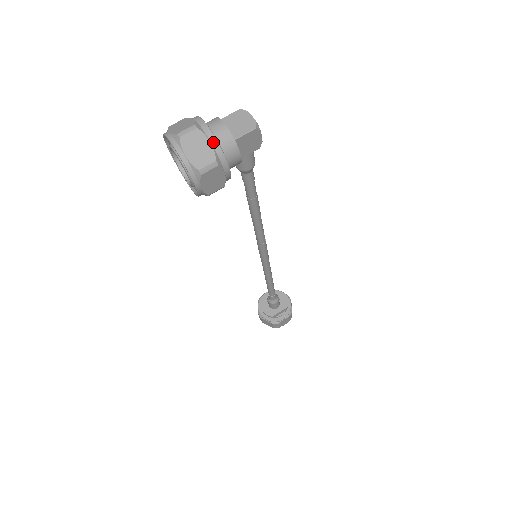
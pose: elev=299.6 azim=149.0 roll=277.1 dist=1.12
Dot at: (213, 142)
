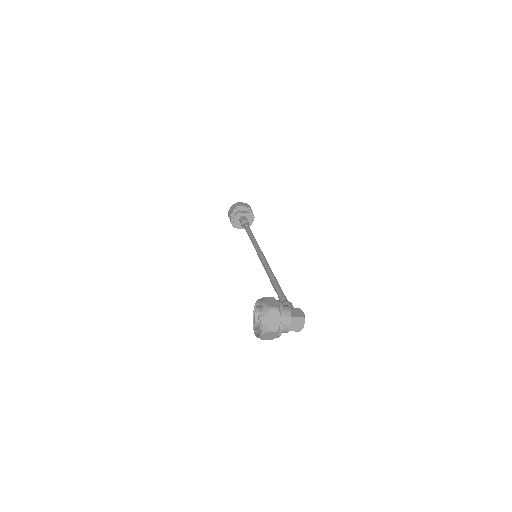
Dot at: (278, 337)
